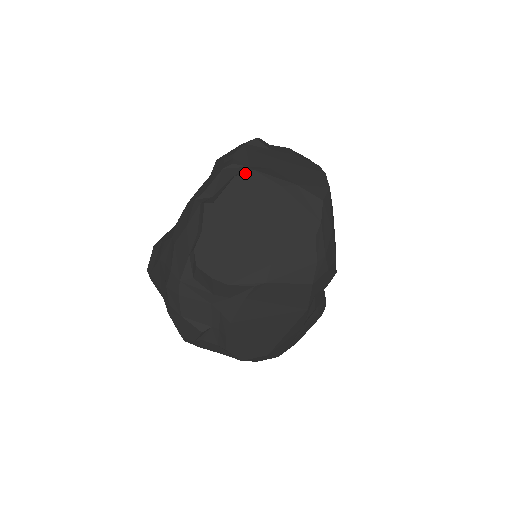
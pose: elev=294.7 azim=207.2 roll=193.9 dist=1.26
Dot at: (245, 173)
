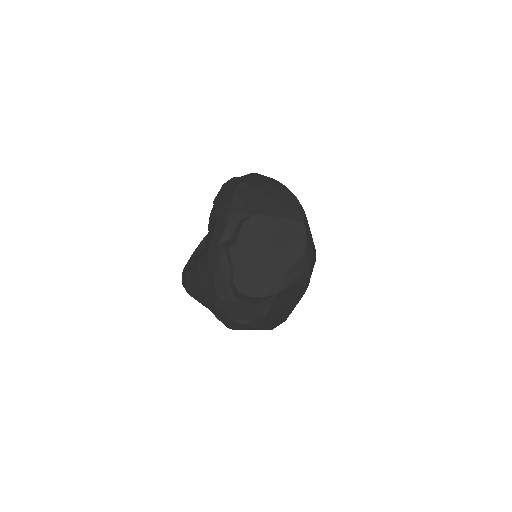
Dot at: (249, 219)
